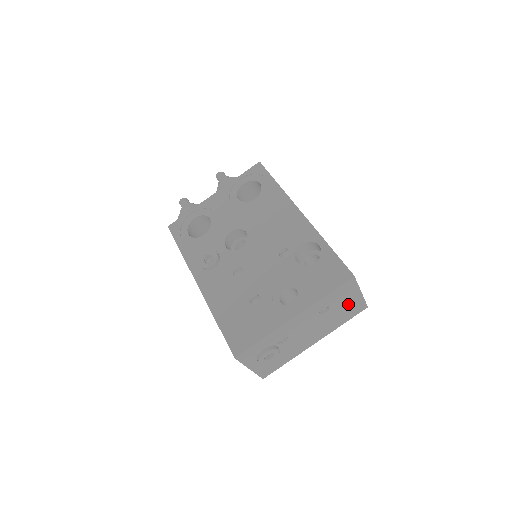
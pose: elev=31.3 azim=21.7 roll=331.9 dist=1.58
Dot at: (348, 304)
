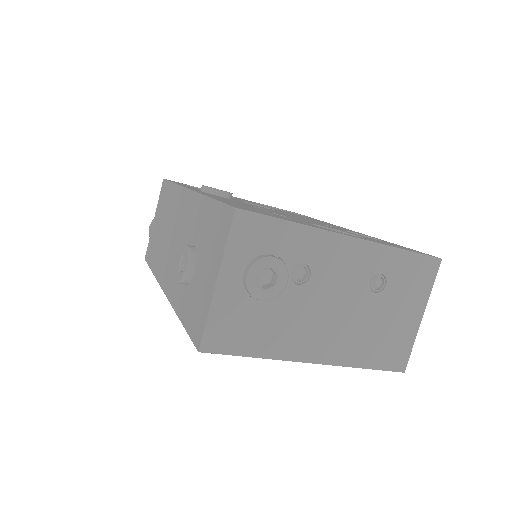
Dot at: (398, 321)
